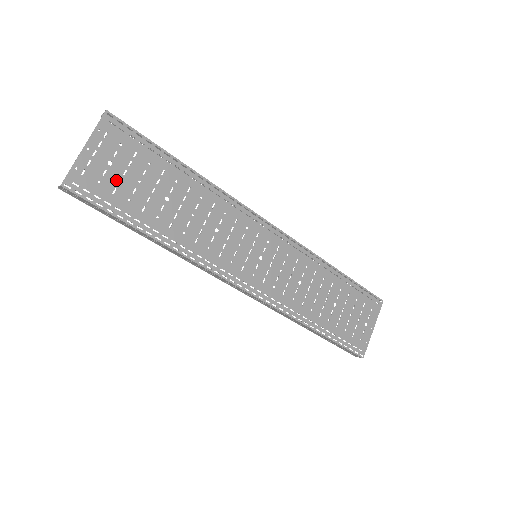
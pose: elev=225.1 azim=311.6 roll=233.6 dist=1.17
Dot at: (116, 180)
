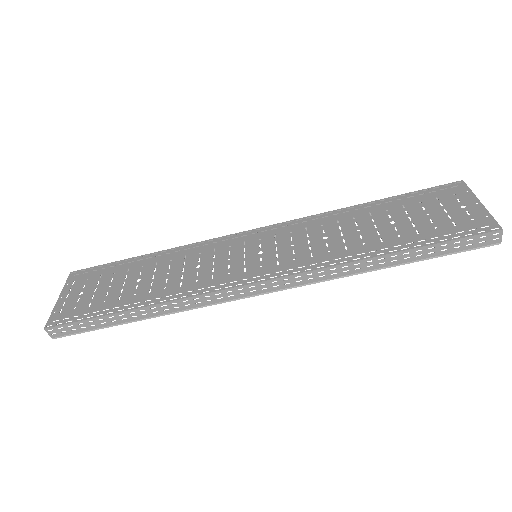
Dot at: (89, 298)
